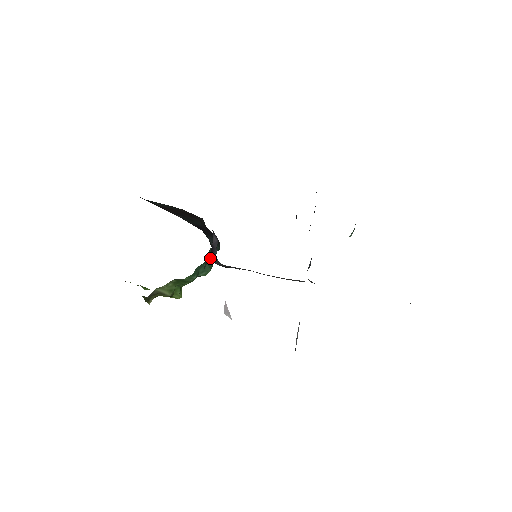
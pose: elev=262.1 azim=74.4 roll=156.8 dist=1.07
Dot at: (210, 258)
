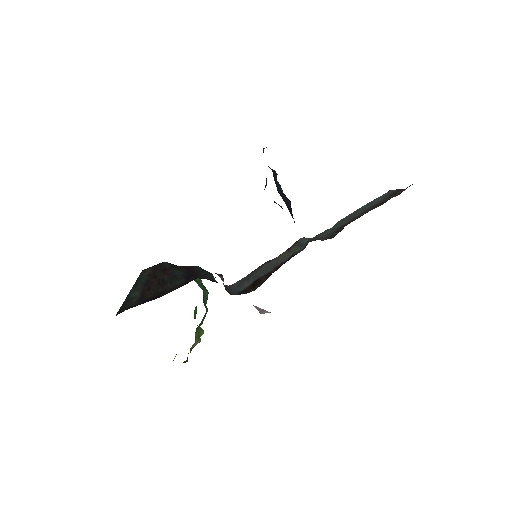
Dot at: occluded
